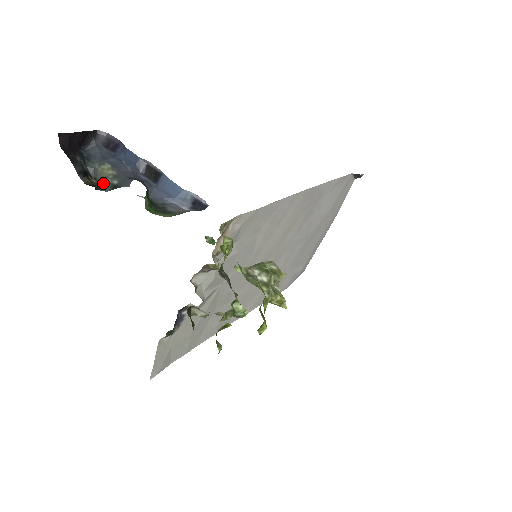
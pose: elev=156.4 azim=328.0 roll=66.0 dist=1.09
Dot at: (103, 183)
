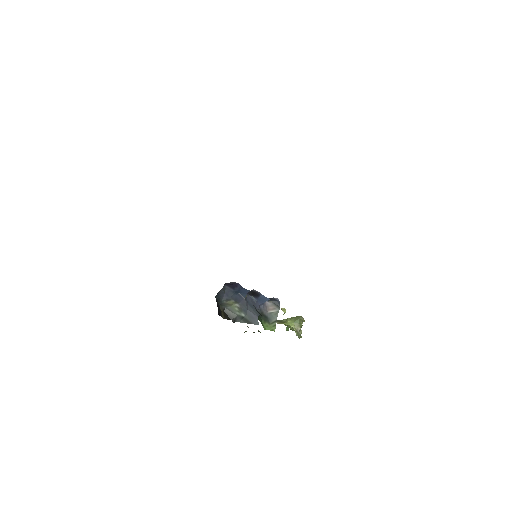
Dot at: (232, 313)
